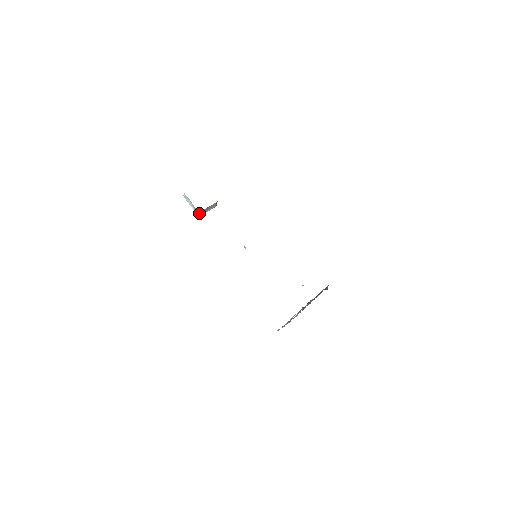
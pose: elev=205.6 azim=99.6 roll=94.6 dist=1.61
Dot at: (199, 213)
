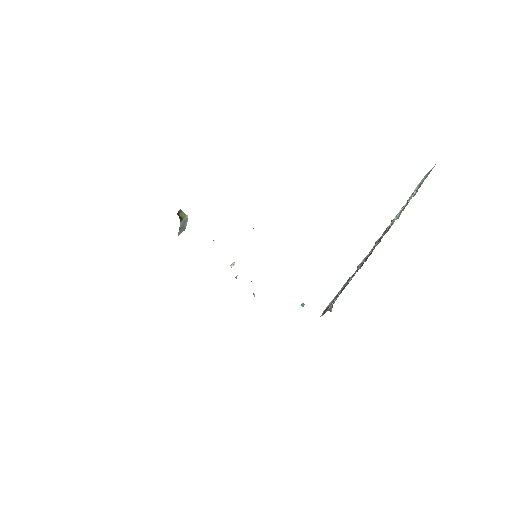
Dot at: occluded
